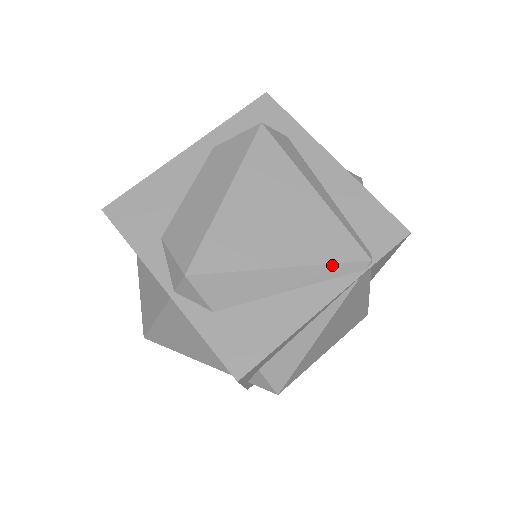
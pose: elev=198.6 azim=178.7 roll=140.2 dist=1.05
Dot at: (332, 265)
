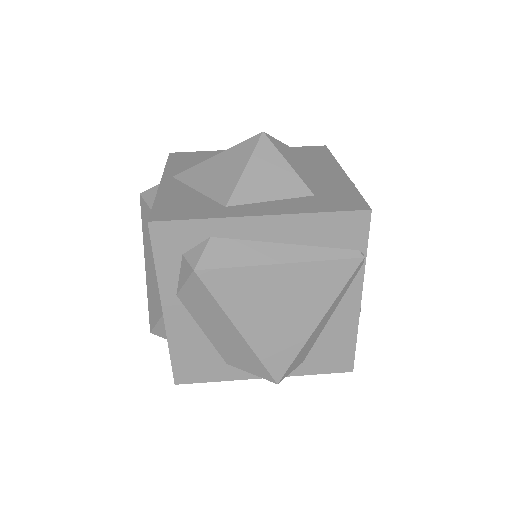
Dot at: (344, 288)
